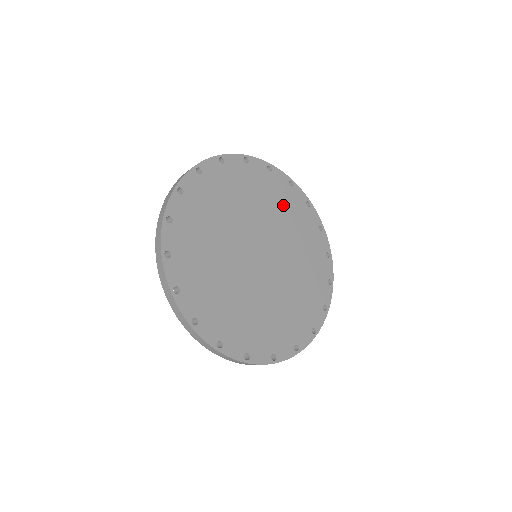
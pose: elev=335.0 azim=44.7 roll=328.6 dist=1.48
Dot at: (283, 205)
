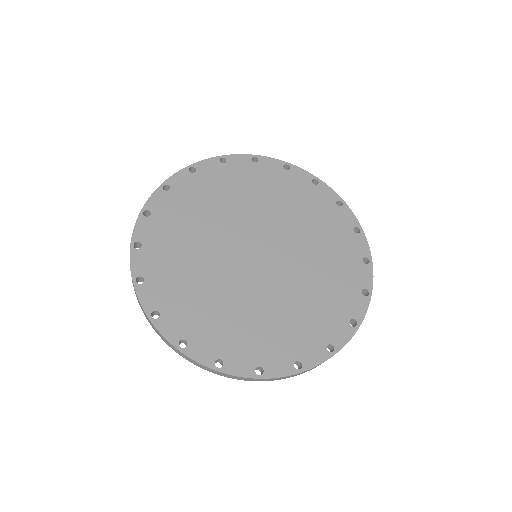
Dot at: (317, 219)
